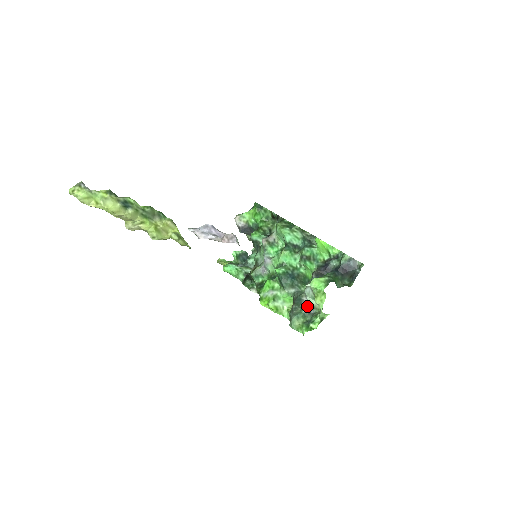
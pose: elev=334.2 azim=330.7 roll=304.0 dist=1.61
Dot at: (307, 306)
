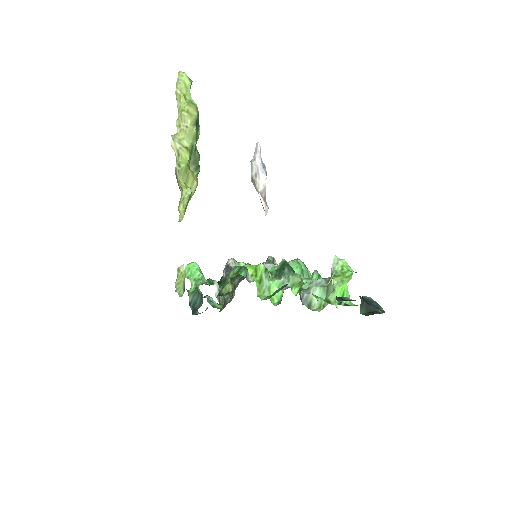
Dot at: (305, 296)
